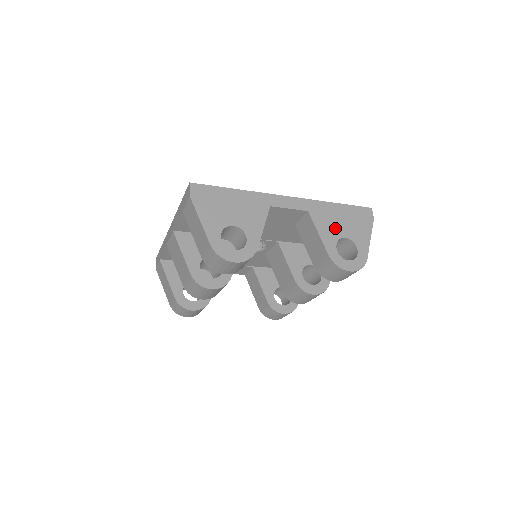
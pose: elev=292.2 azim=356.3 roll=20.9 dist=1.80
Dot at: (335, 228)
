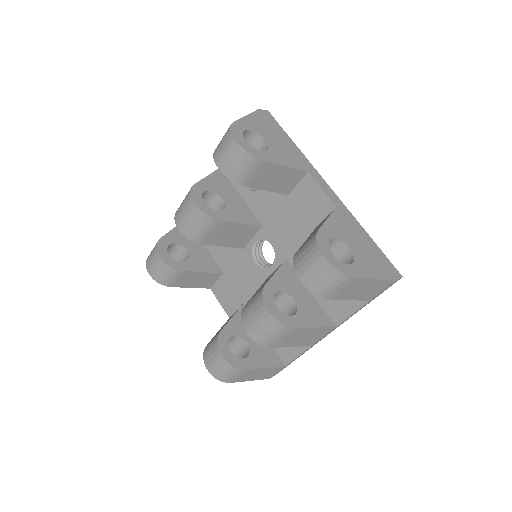
Dot at: (348, 236)
